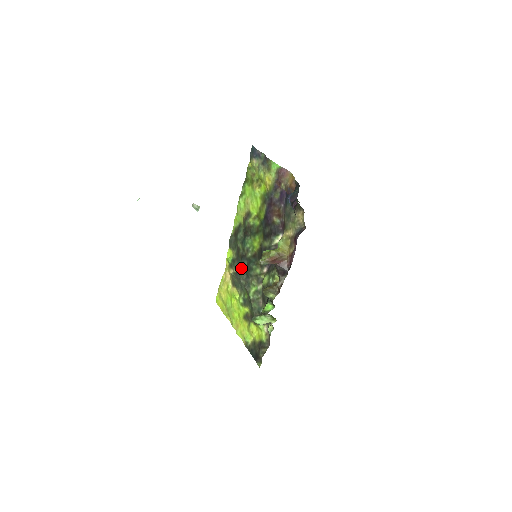
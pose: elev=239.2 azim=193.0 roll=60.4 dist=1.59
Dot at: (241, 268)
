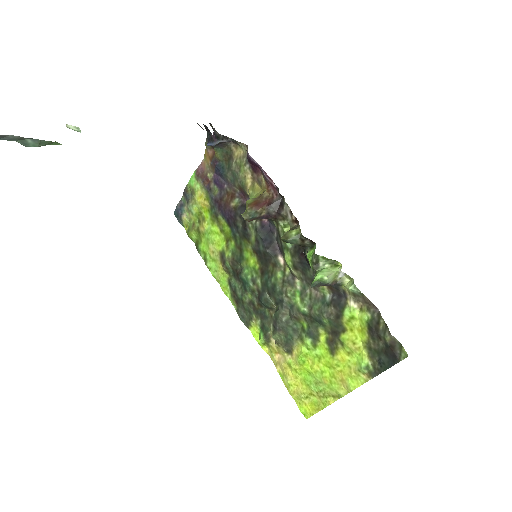
Dot at: (272, 314)
